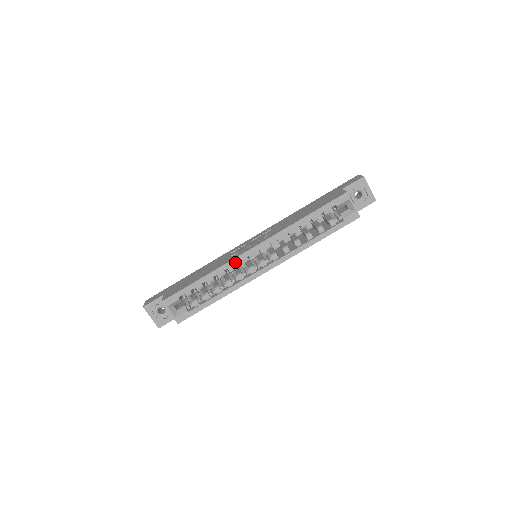
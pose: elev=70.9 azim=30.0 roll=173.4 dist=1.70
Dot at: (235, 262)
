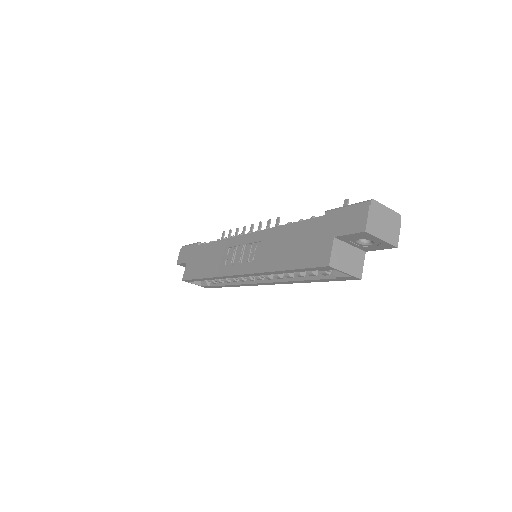
Dot at: (227, 277)
